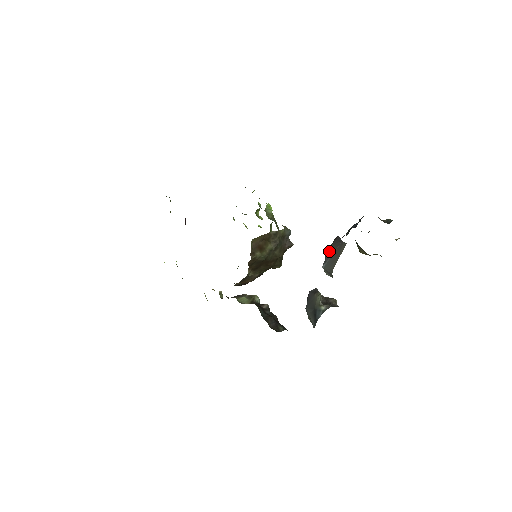
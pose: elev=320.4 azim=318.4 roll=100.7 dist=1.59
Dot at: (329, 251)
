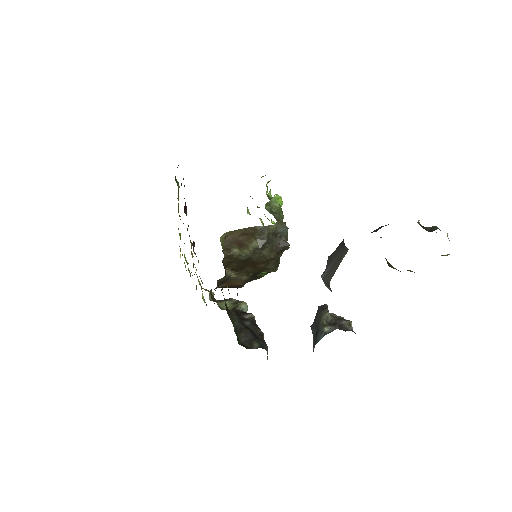
Dot at: (331, 257)
